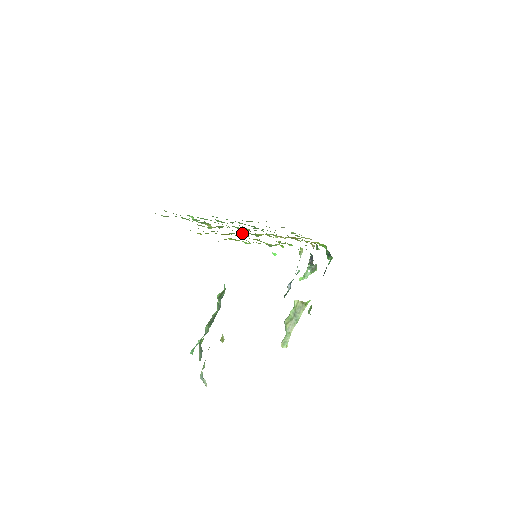
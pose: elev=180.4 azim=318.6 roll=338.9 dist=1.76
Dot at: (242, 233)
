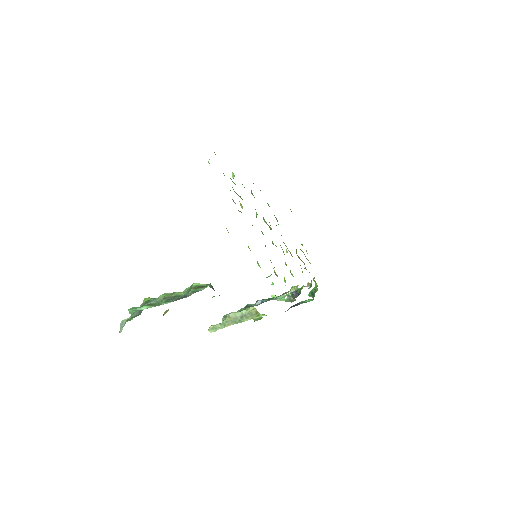
Dot at: occluded
